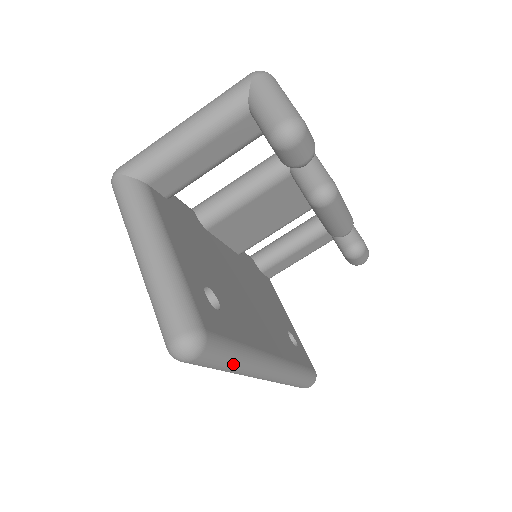
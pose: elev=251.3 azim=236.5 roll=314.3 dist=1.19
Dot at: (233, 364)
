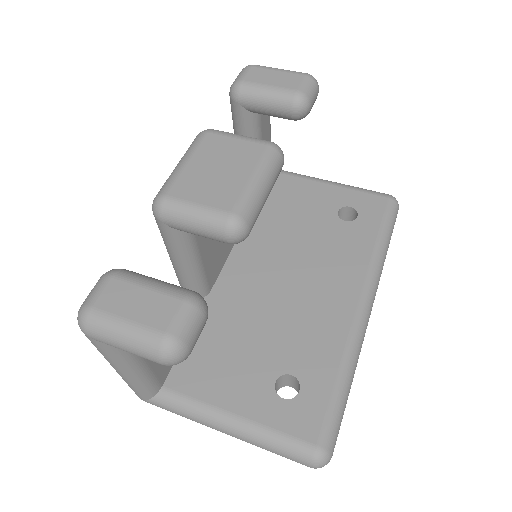
Dot at: (348, 393)
